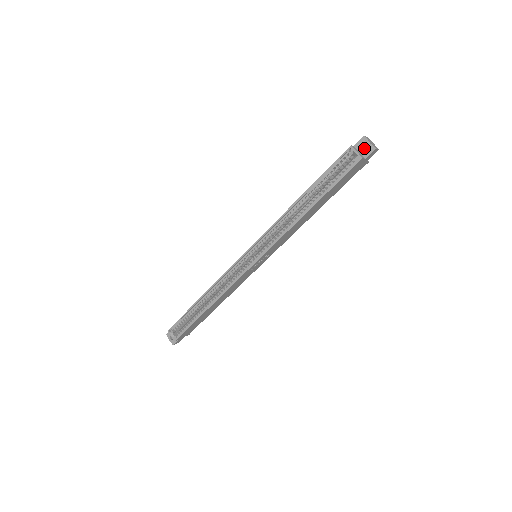
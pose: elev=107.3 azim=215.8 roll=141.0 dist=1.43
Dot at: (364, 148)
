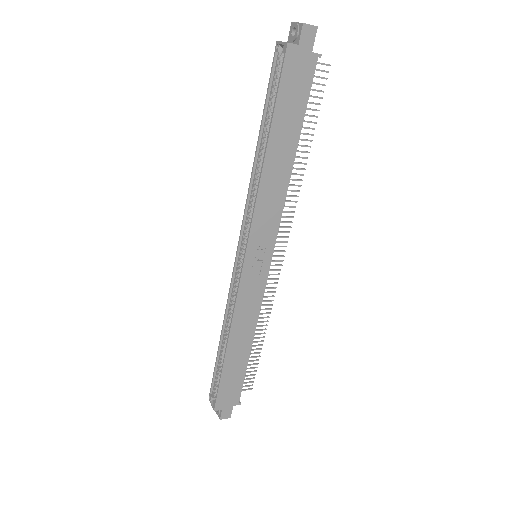
Dot at: occluded
